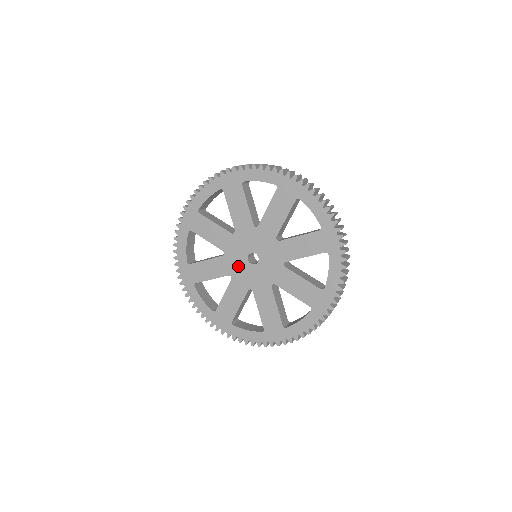
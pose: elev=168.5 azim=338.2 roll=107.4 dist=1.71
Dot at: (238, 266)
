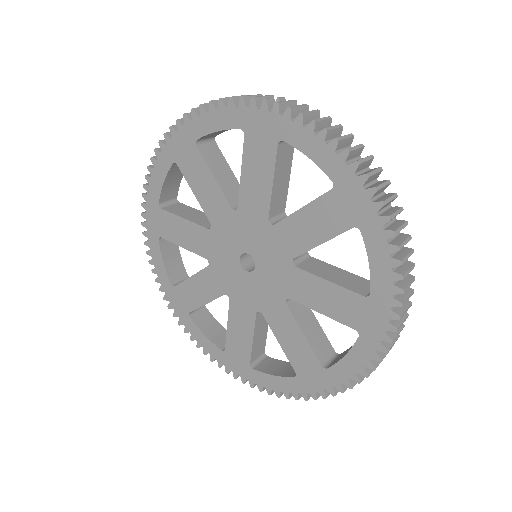
Dot at: (223, 257)
